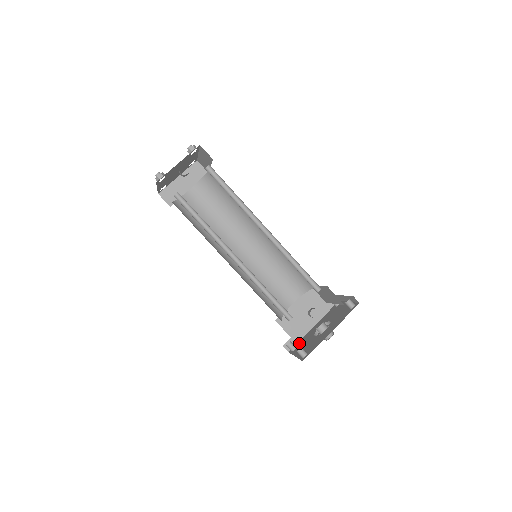
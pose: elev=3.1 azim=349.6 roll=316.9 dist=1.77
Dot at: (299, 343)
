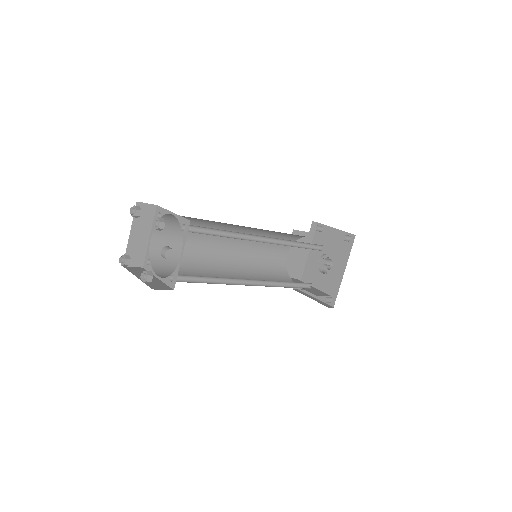
Dot at: (306, 280)
